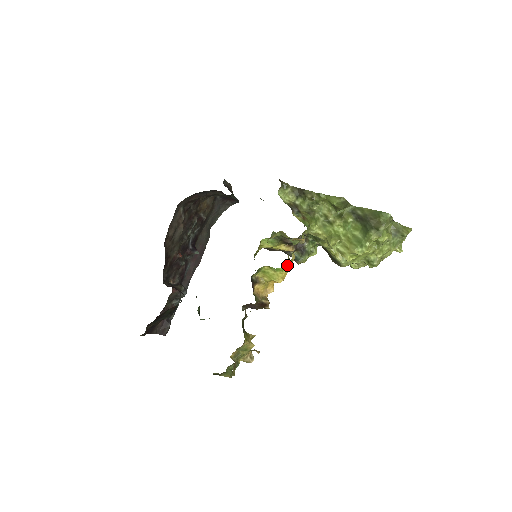
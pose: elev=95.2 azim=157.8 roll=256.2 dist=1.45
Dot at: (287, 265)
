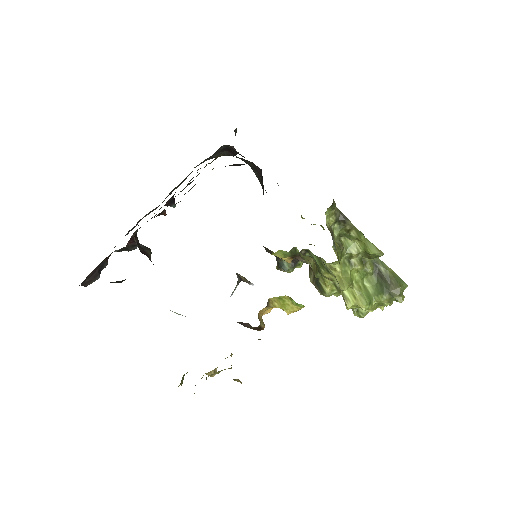
Dot at: occluded
